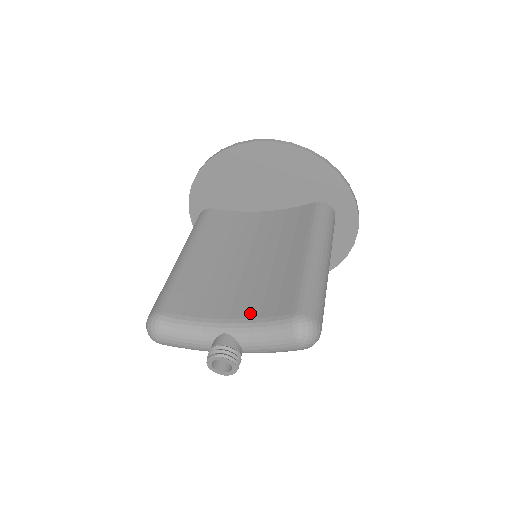
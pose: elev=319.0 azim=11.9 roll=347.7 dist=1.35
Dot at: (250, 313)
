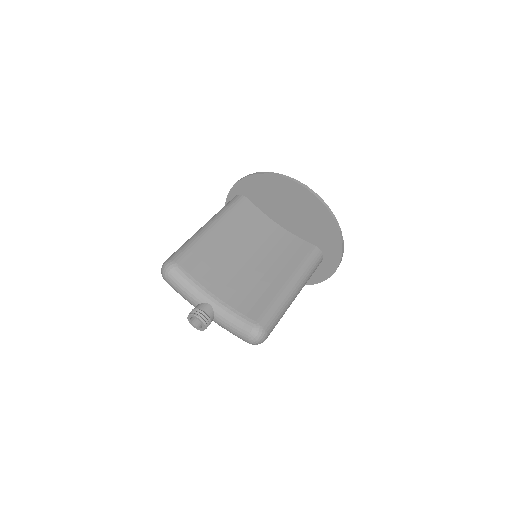
Dot at: (232, 302)
